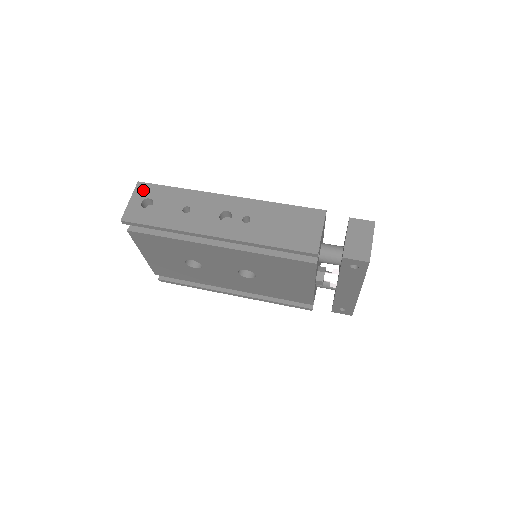
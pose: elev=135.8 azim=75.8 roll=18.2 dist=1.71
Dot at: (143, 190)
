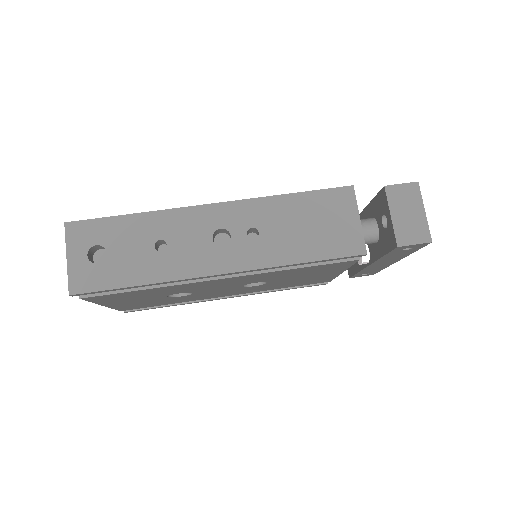
Dot at: (80, 234)
